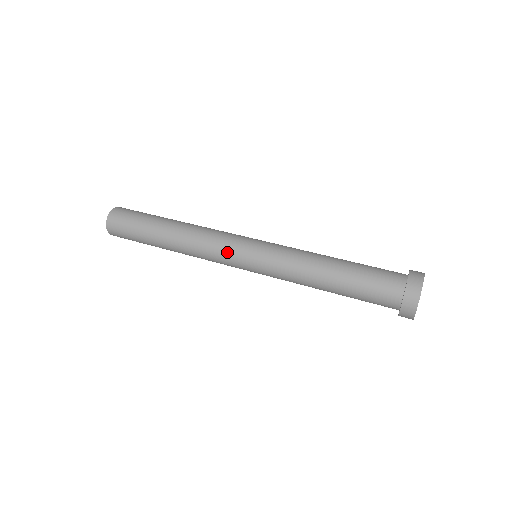
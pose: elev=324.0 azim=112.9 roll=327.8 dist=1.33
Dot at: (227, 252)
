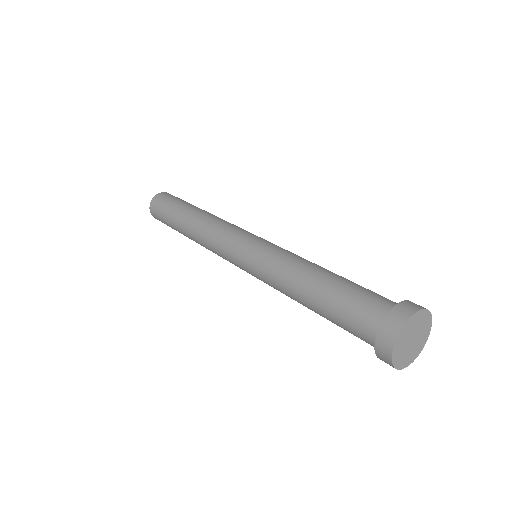
Dot at: (238, 231)
